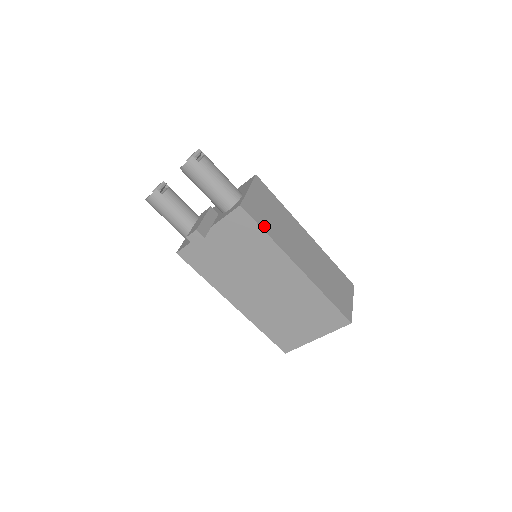
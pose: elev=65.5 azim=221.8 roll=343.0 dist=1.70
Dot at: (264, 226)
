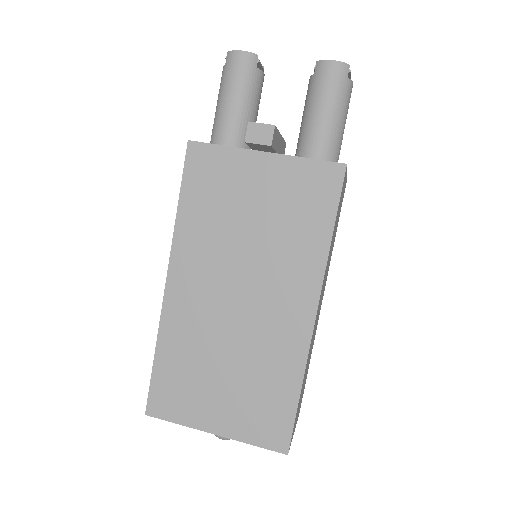
Dot at: occluded
